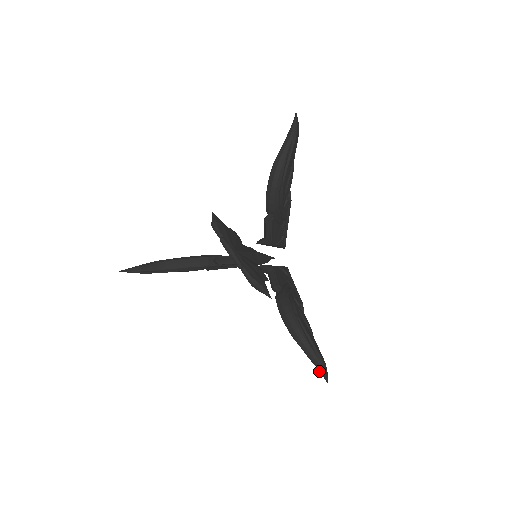
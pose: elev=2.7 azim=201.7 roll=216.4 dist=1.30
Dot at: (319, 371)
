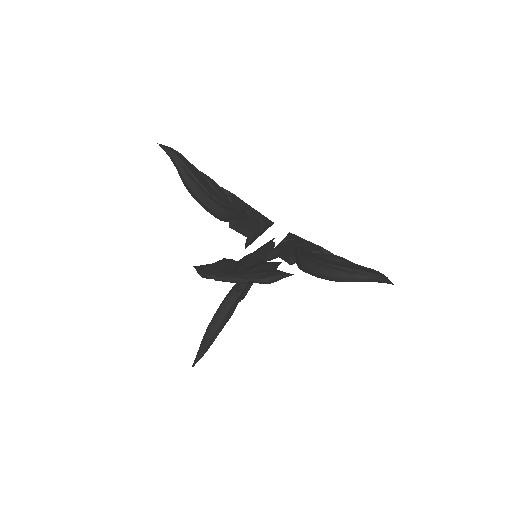
Dot at: occluded
